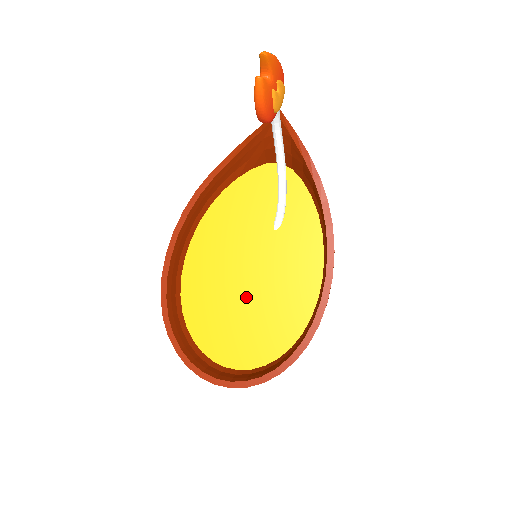
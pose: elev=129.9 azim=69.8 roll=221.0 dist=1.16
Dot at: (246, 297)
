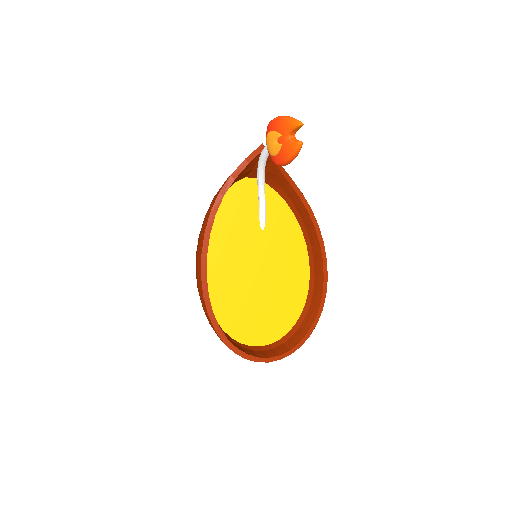
Dot at: (263, 289)
